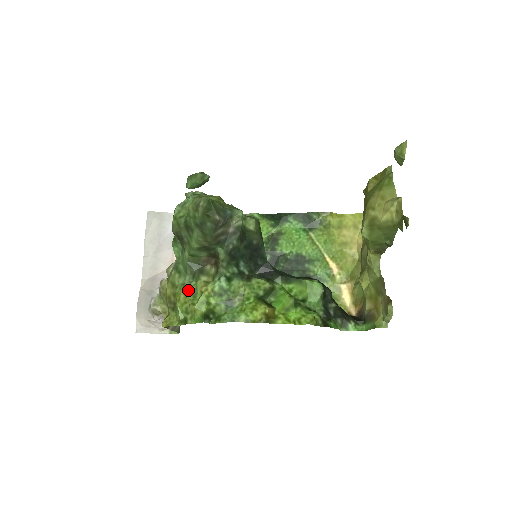
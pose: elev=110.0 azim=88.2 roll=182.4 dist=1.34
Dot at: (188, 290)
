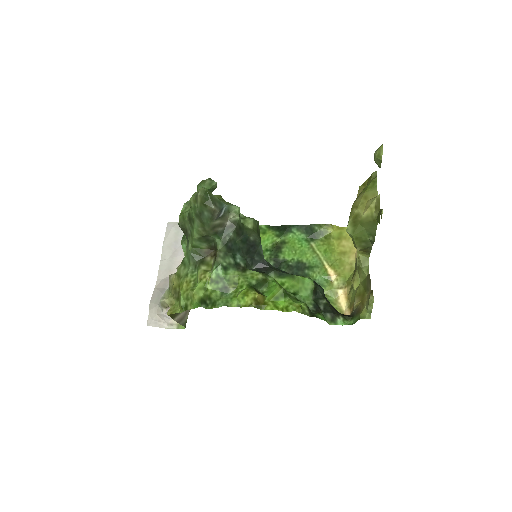
Dot at: (190, 279)
